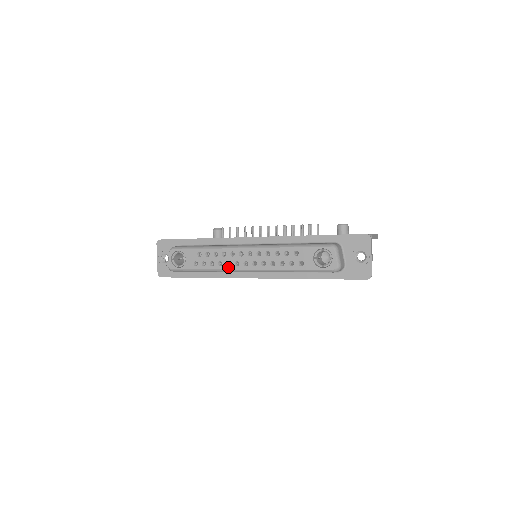
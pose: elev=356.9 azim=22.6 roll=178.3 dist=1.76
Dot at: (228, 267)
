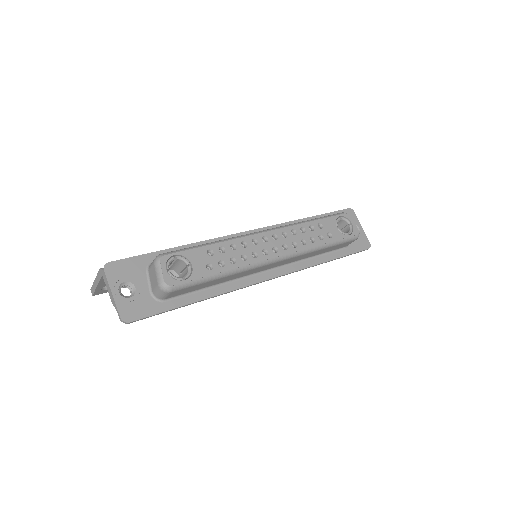
Dot at: (256, 259)
